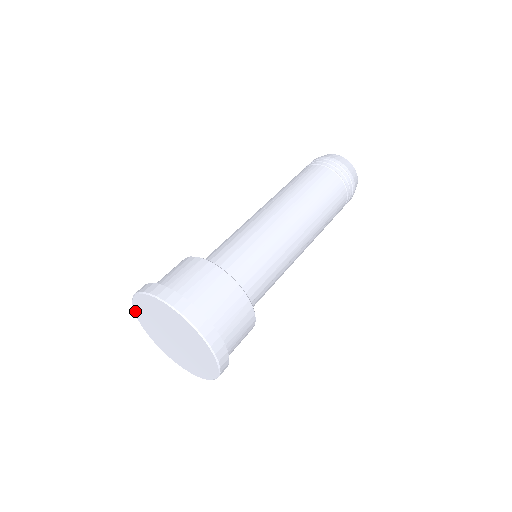
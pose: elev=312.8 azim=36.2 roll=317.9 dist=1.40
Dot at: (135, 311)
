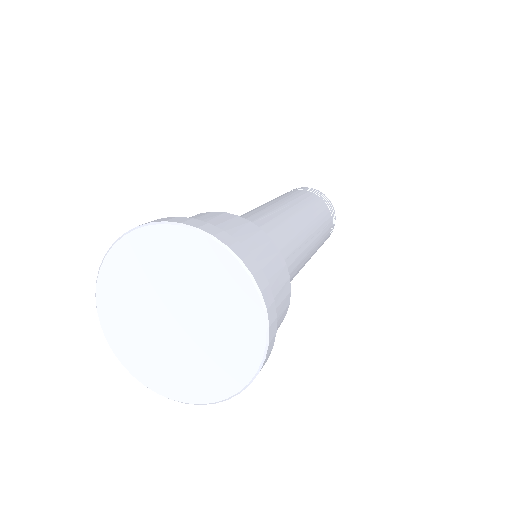
Dot at: (102, 321)
